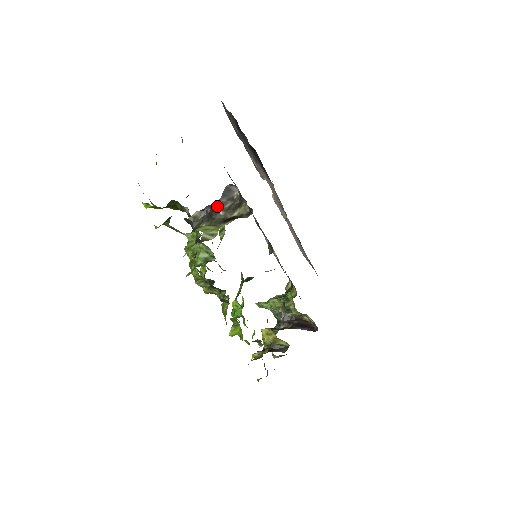
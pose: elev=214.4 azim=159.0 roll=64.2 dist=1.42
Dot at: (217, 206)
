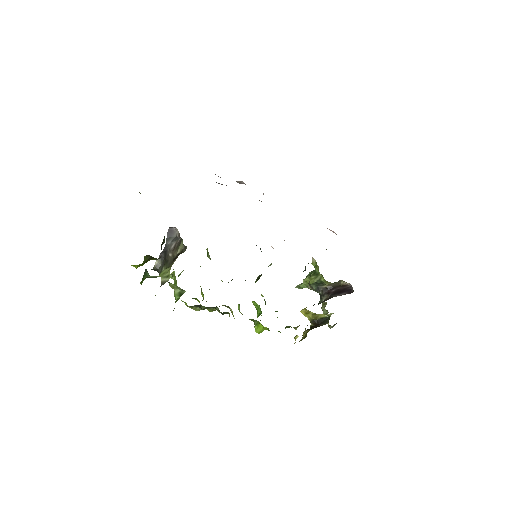
Dot at: (166, 250)
